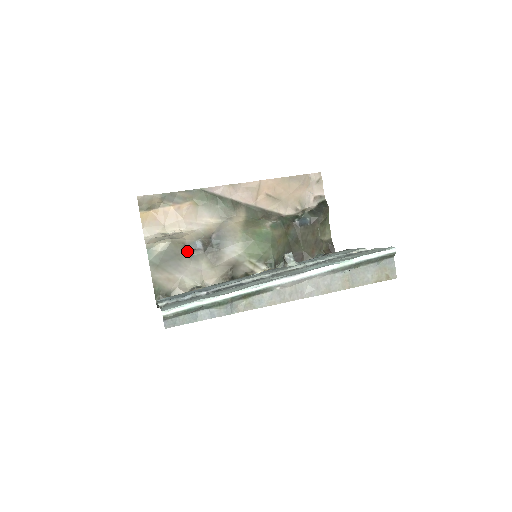
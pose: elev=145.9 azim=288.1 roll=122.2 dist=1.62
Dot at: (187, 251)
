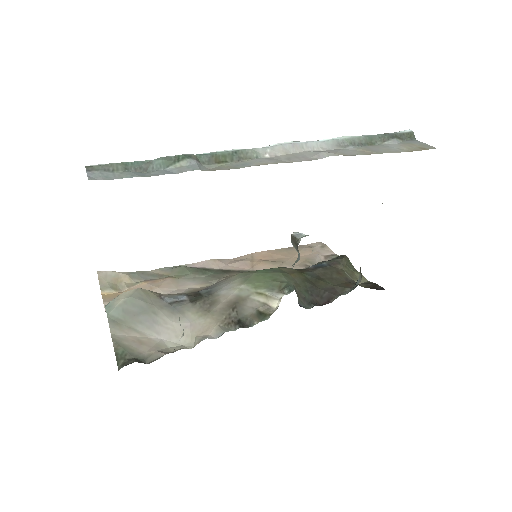
Dot at: (165, 302)
